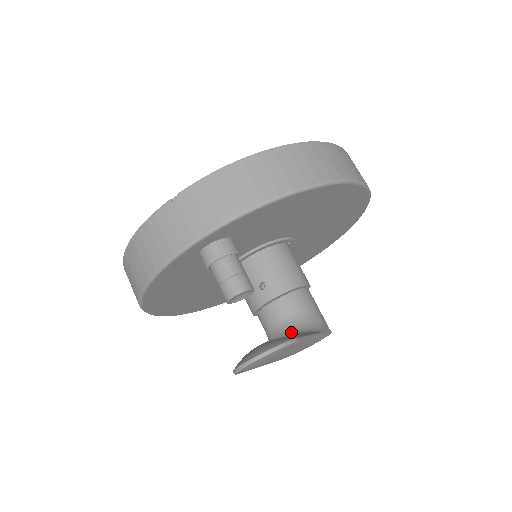
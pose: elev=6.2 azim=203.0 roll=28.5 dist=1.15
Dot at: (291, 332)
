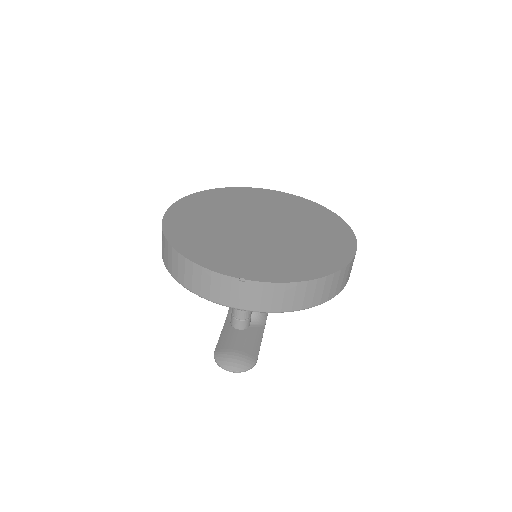
Dot at: occluded
